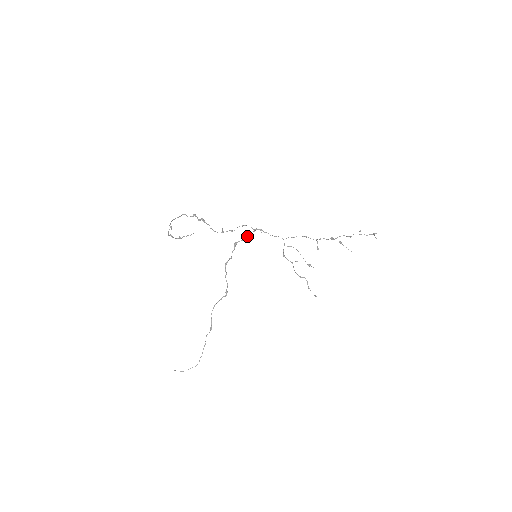
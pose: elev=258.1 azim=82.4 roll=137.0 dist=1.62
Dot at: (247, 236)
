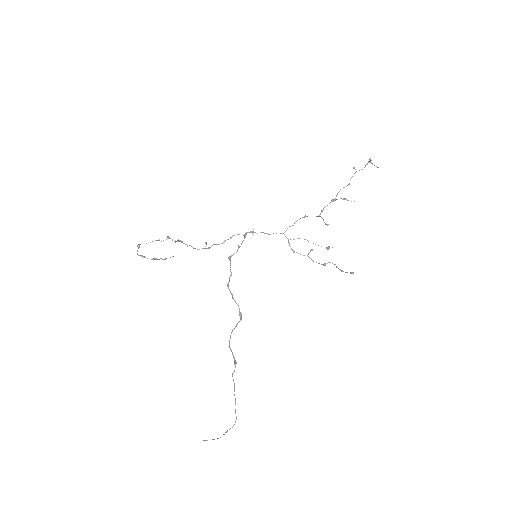
Dot at: (240, 246)
